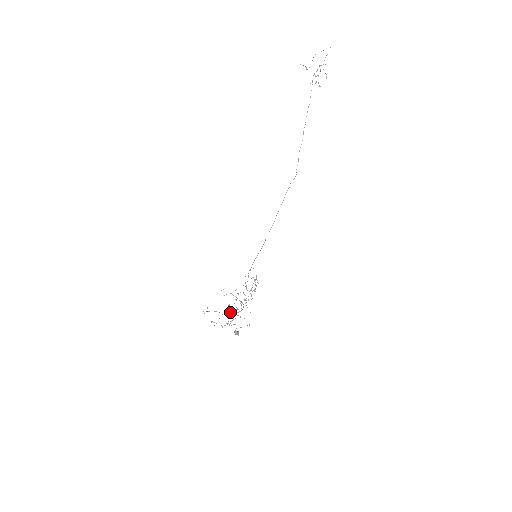
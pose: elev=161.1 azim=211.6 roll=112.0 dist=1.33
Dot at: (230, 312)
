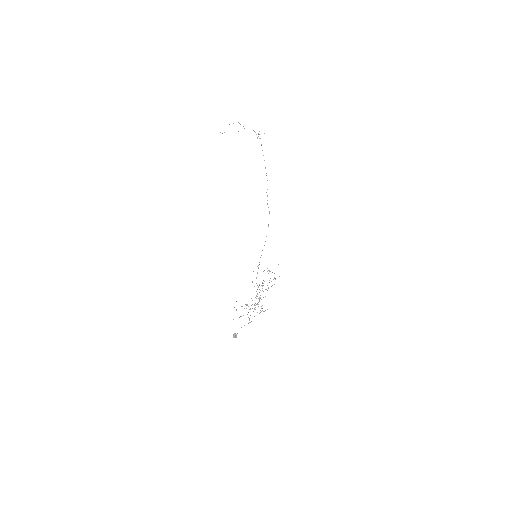
Dot at: occluded
